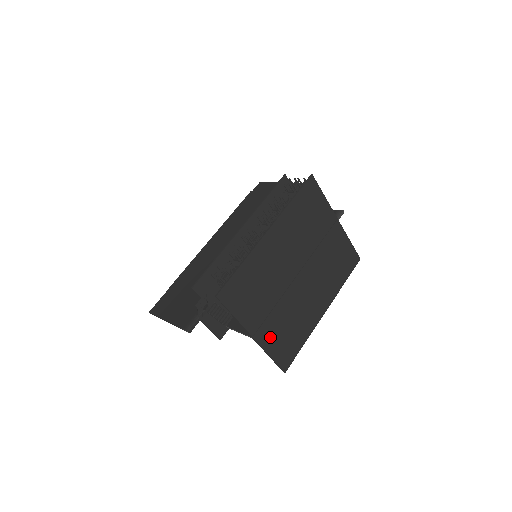
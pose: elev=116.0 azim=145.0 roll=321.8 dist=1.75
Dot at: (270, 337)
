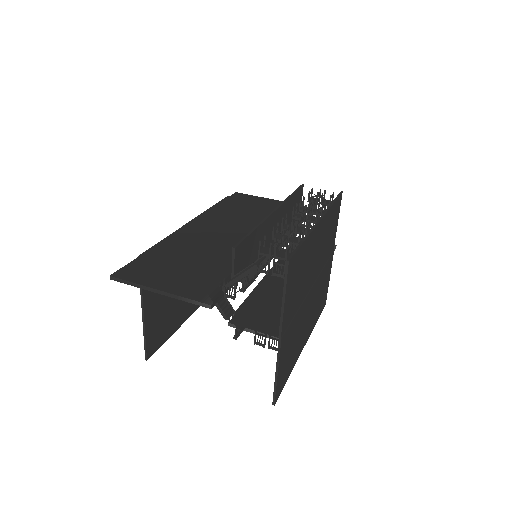
Dot at: (285, 348)
